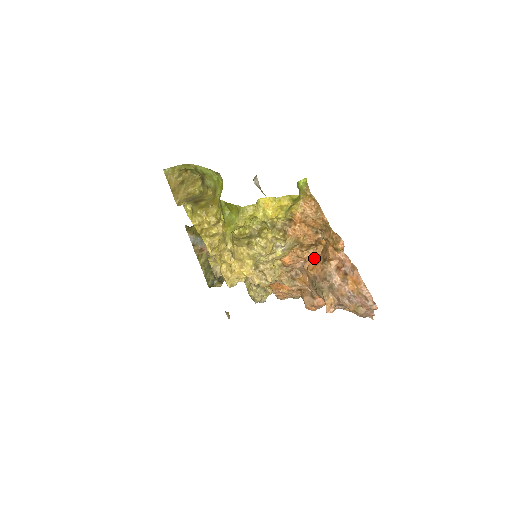
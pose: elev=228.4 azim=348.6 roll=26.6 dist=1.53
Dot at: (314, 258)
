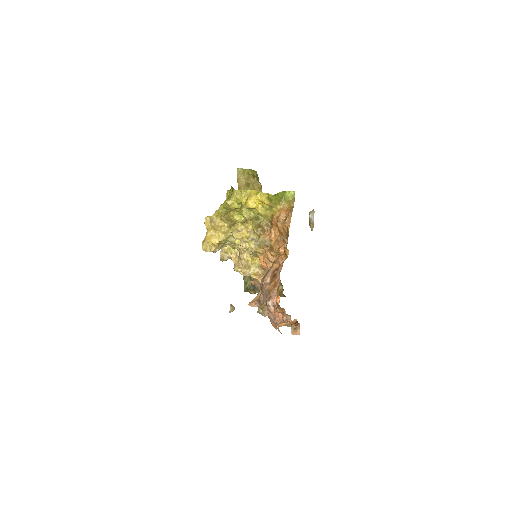
Dot at: occluded
